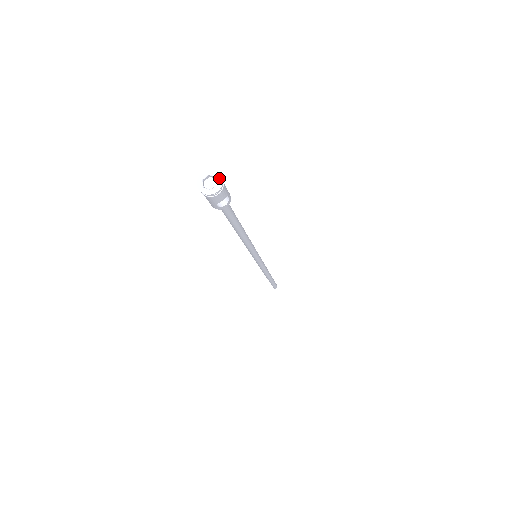
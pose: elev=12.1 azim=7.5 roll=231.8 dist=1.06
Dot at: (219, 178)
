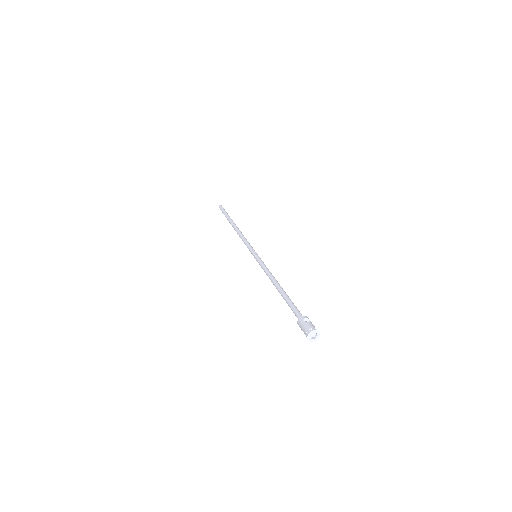
Dot at: (318, 337)
